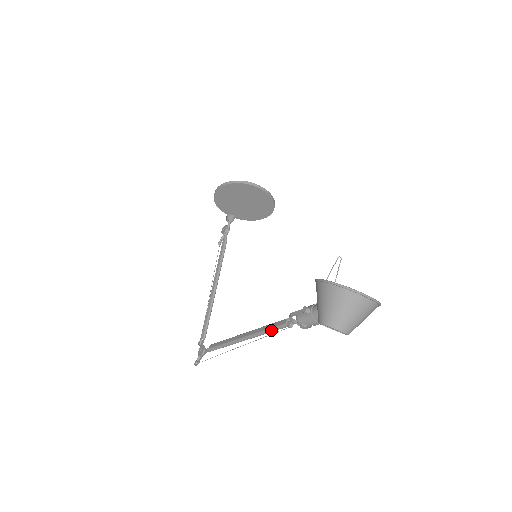
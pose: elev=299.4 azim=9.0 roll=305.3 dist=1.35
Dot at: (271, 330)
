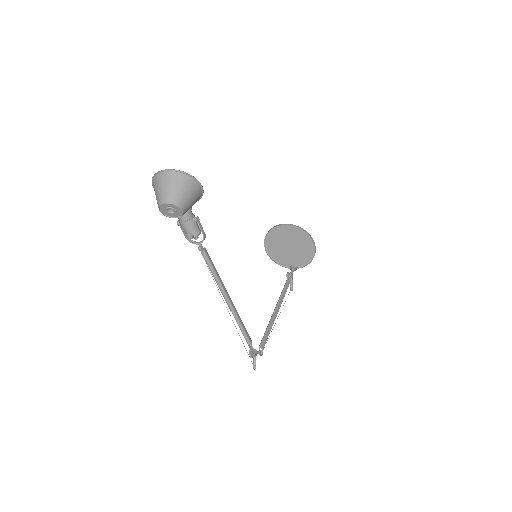
Dot at: (209, 268)
